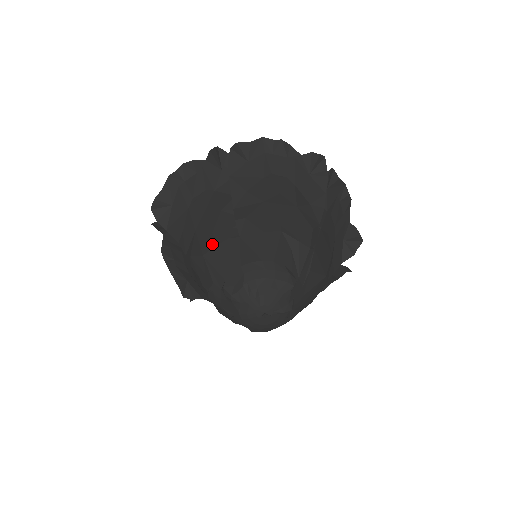
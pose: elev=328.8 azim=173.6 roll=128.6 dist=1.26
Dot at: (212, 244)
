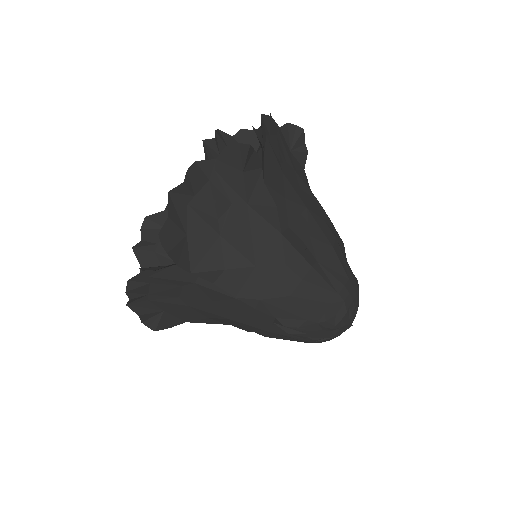
Dot at: (295, 279)
